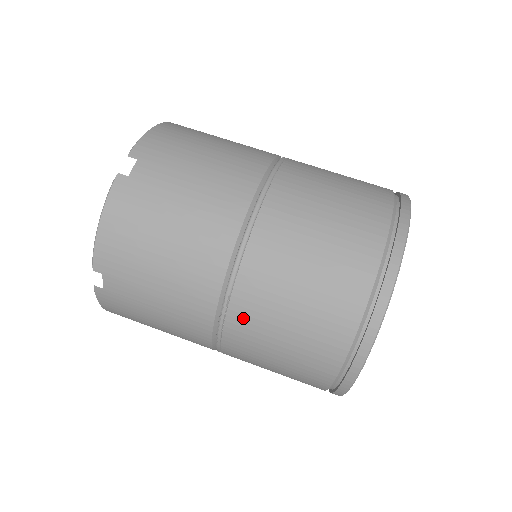
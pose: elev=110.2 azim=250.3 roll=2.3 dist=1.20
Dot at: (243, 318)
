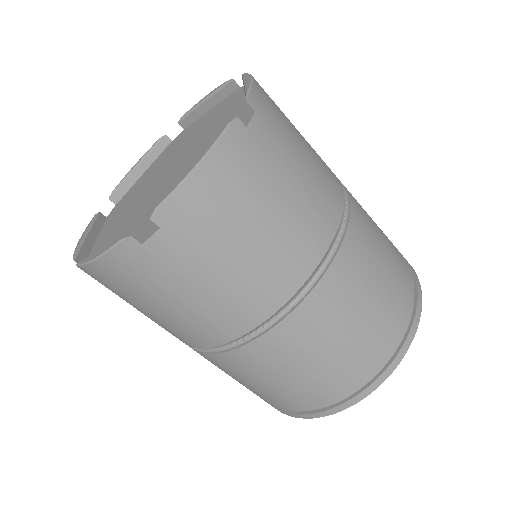
Dot at: occluded
